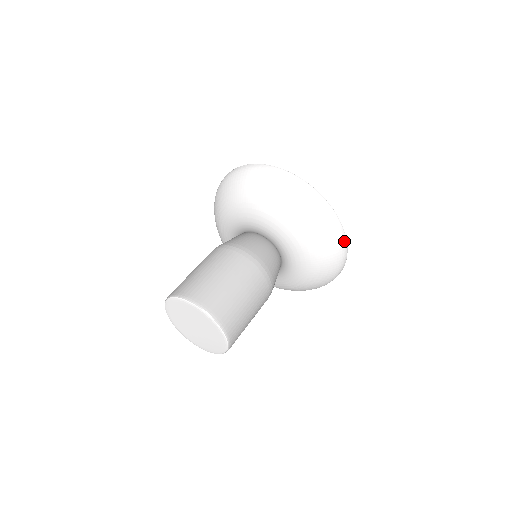
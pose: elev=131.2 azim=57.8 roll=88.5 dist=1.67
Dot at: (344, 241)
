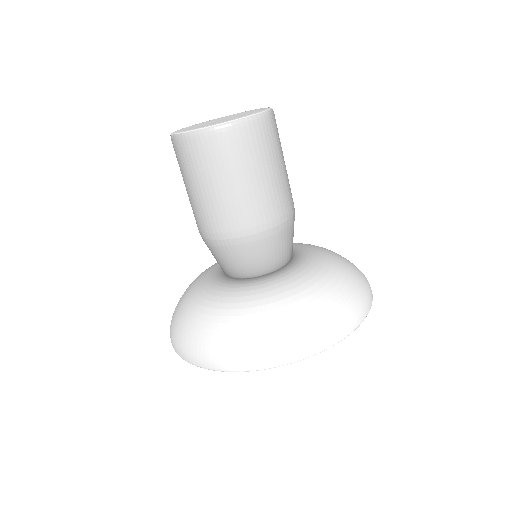
Dot at: occluded
